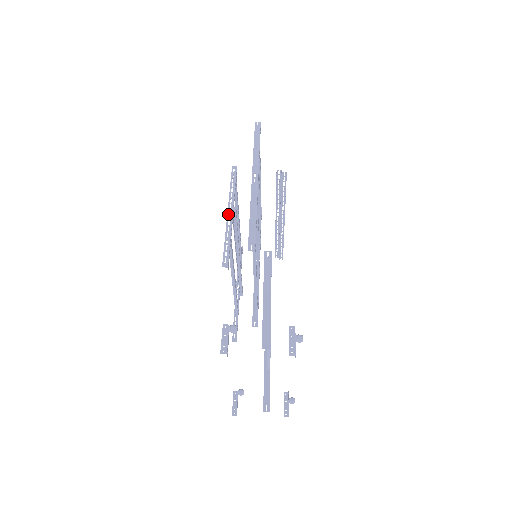
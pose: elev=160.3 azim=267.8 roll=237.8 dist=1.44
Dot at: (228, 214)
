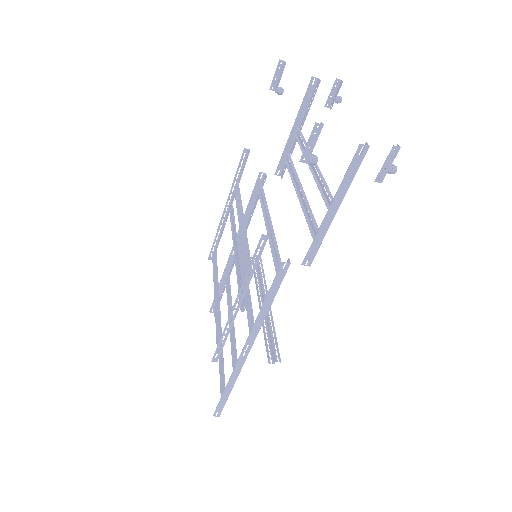
Dot at: (226, 205)
